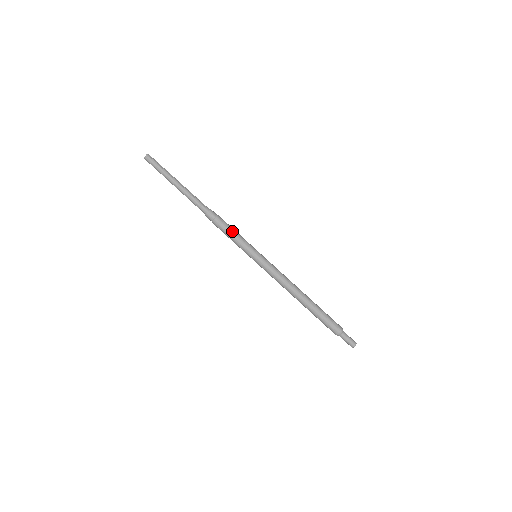
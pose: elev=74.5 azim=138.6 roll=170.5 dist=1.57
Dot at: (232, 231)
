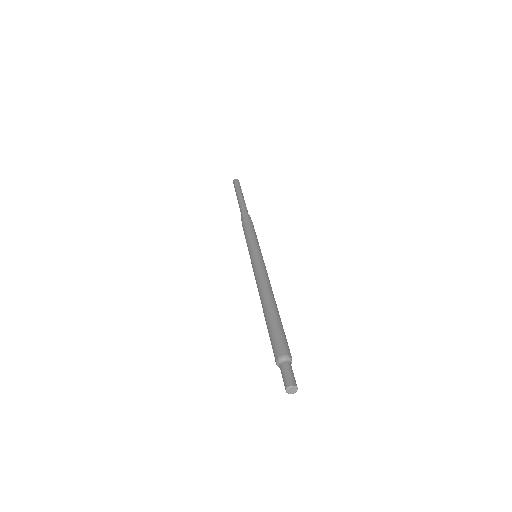
Dot at: (254, 230)
